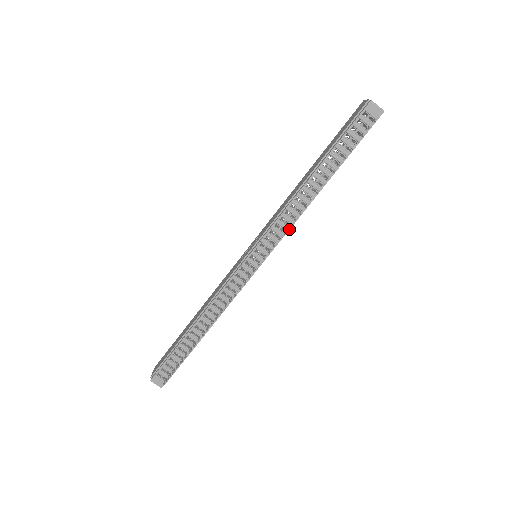
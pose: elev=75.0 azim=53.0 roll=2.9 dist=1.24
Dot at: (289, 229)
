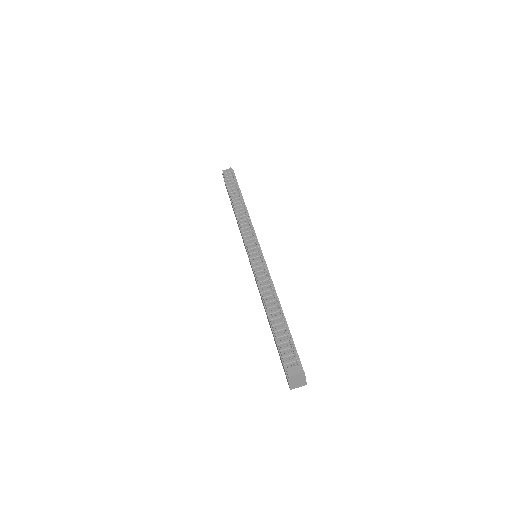
Dot at: (253, 228)
